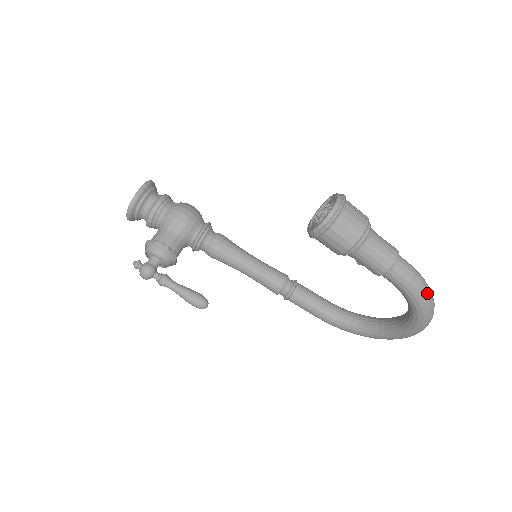
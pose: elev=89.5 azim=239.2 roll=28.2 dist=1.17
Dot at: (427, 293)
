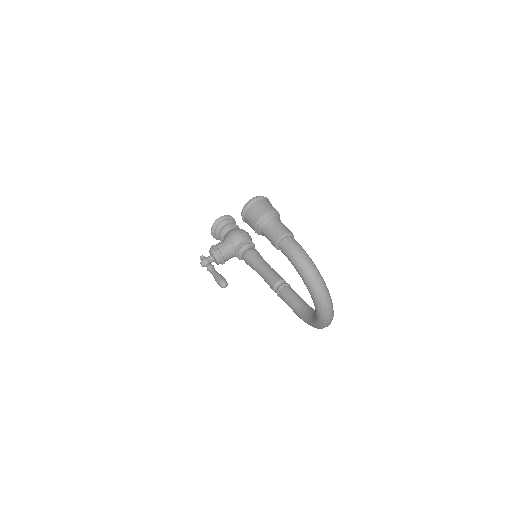
Dot at: (305, 265)
